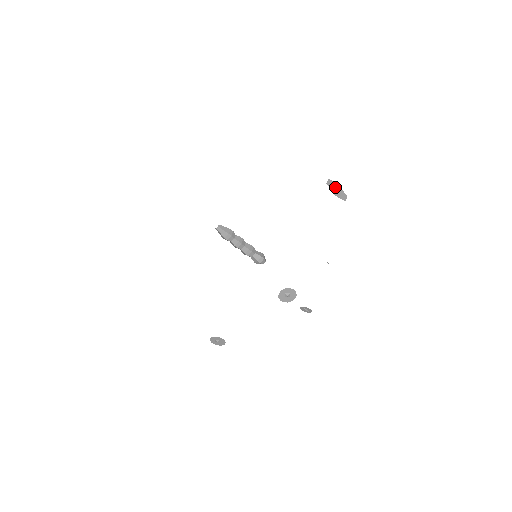
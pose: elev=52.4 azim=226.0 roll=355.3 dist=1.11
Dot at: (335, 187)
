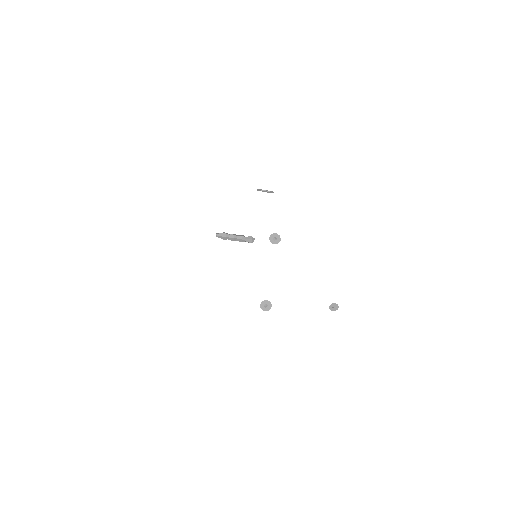
Dot at: (263, 191)
